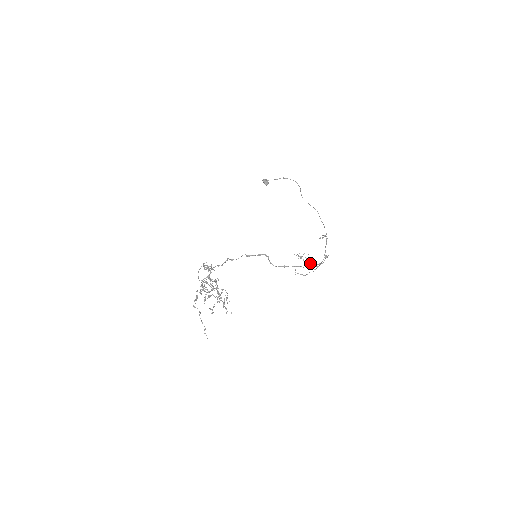
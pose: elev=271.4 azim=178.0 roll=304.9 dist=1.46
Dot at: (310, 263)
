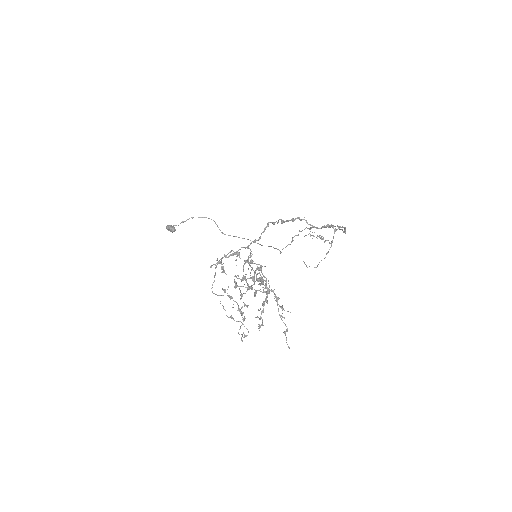
Dot at: (326, 240)
